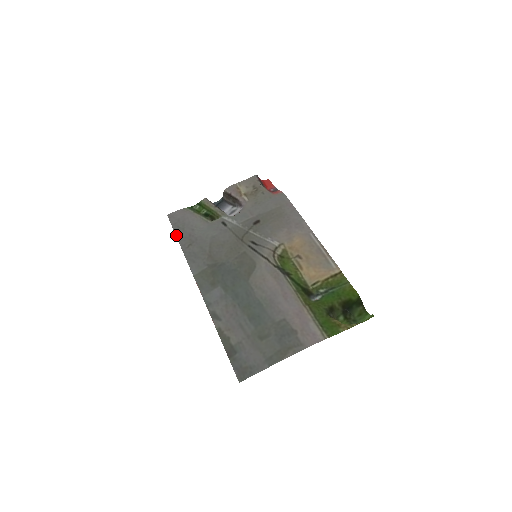
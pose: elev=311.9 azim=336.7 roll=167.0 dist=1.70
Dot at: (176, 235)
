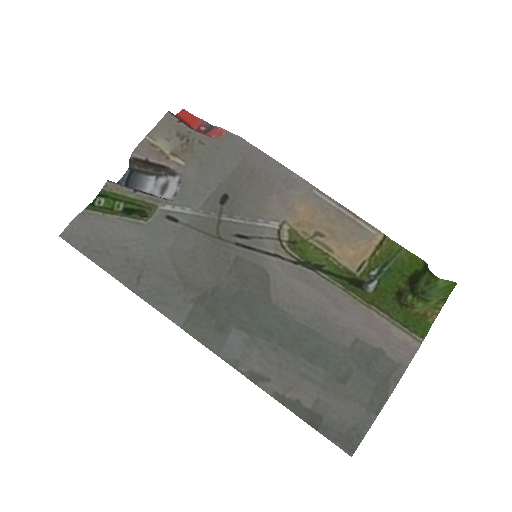
Dot at: (102, 268)
